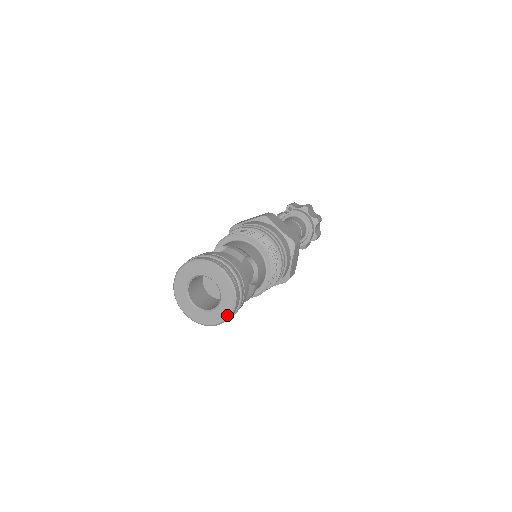
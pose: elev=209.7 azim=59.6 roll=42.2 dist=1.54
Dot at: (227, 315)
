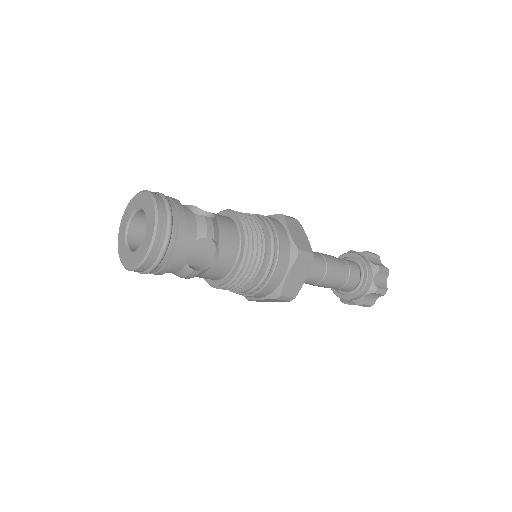
Dot at: (153, 223)
